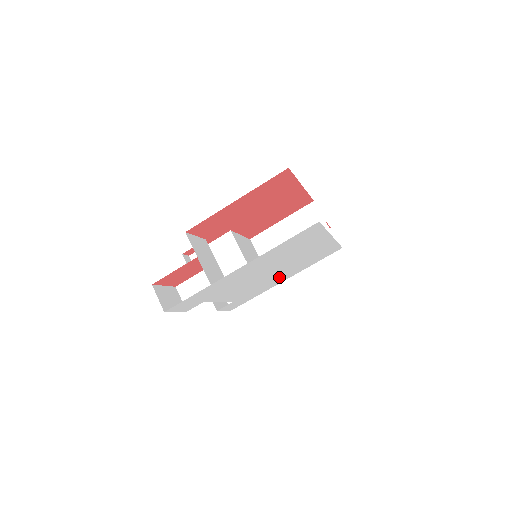
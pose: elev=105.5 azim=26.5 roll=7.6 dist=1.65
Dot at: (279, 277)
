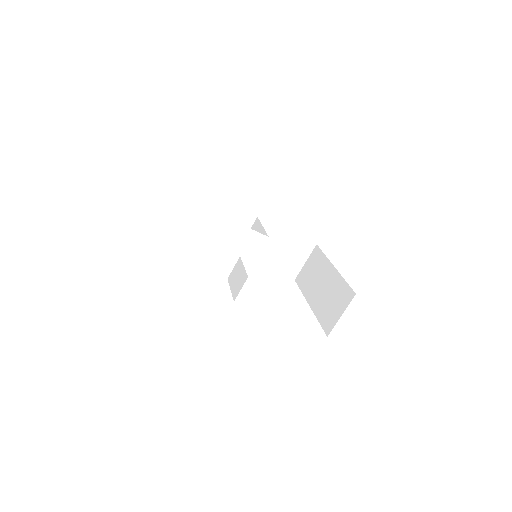
Dot at: occluded
